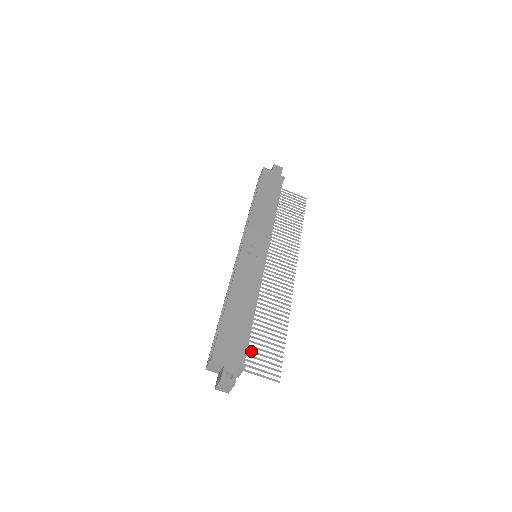
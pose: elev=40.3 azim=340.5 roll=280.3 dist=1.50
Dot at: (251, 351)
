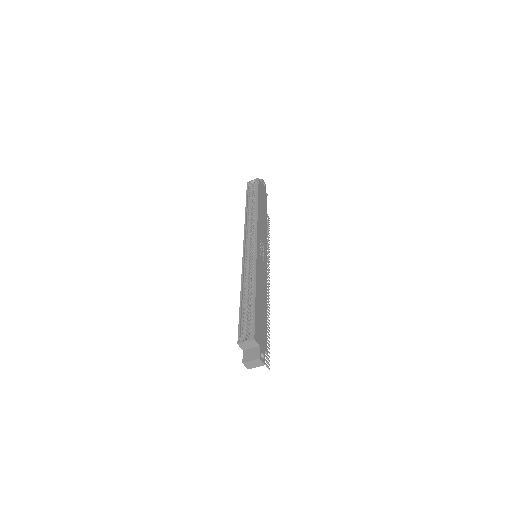
Dot at: occluded
